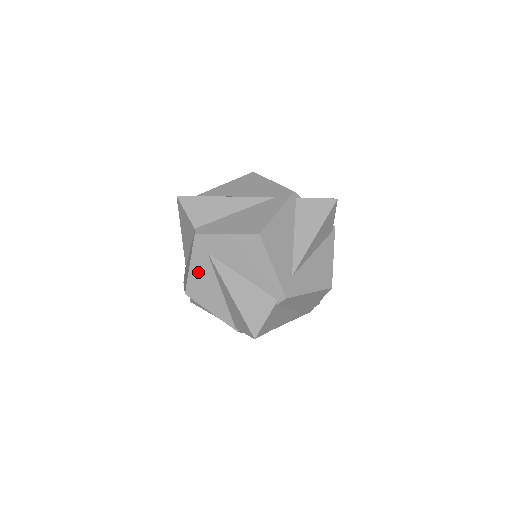
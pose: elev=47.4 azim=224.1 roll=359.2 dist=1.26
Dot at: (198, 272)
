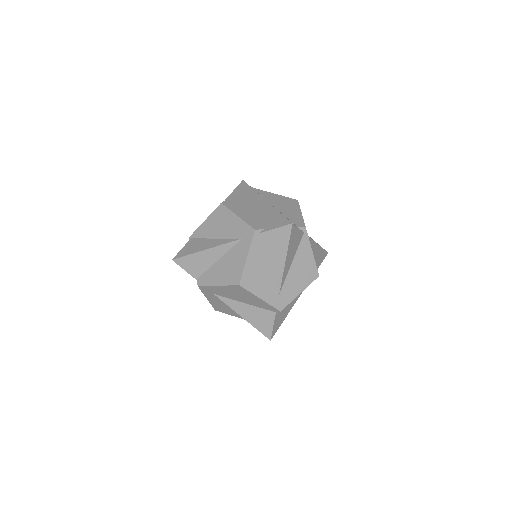
Dot at: (215, 302)
